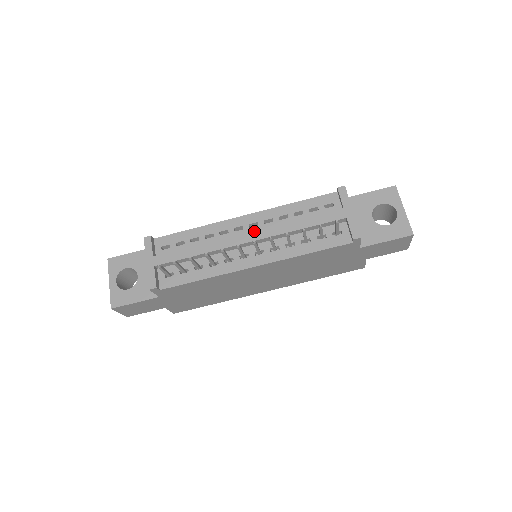
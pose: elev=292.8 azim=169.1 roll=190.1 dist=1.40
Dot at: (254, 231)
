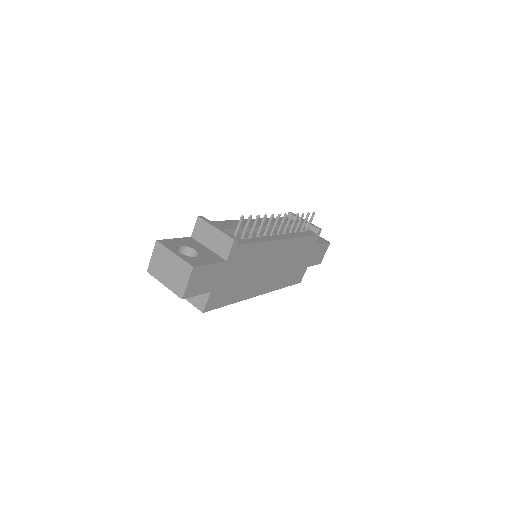
Dot at: (268, 221)
